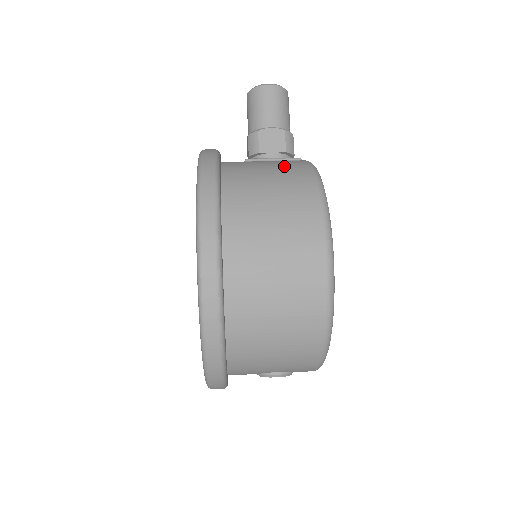
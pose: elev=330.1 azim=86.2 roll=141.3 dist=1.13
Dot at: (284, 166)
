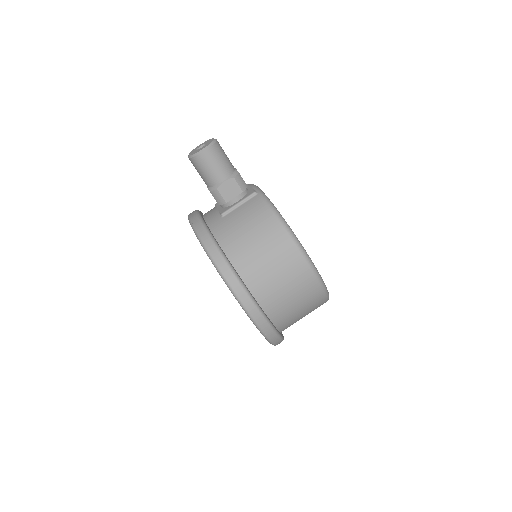
Dot at: (256, 221)
